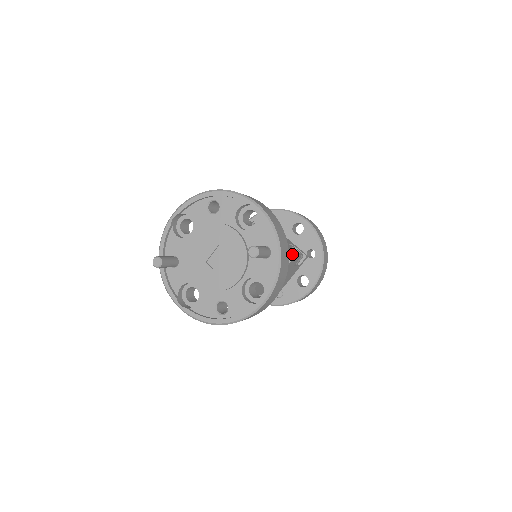
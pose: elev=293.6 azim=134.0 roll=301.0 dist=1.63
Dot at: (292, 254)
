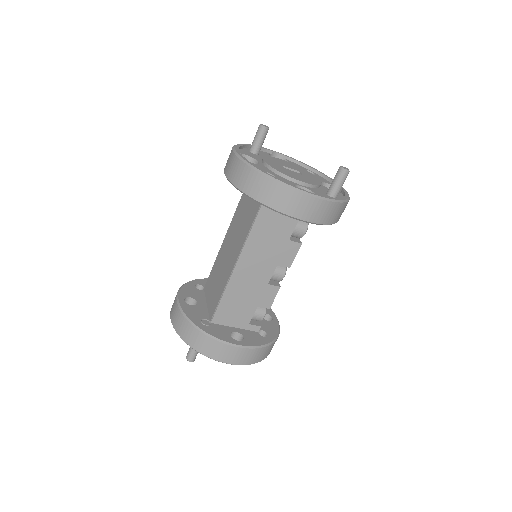
Dot at: occluded
